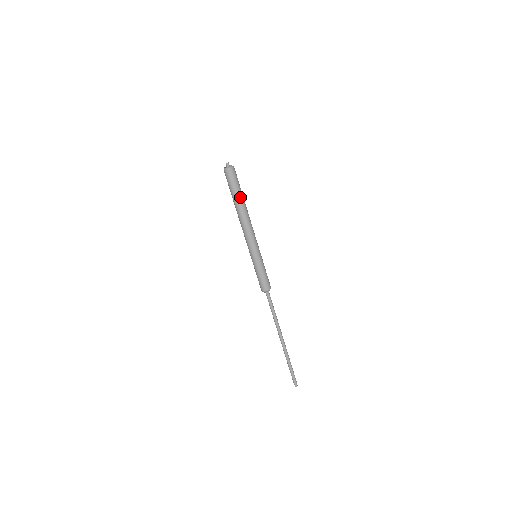
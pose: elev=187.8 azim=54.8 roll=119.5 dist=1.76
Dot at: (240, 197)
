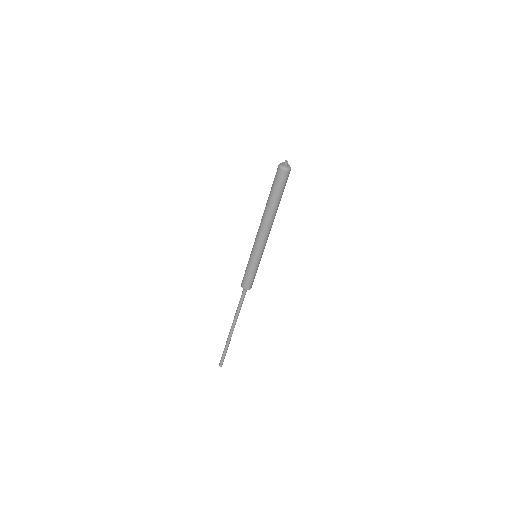
Dot at: (280, 200)
